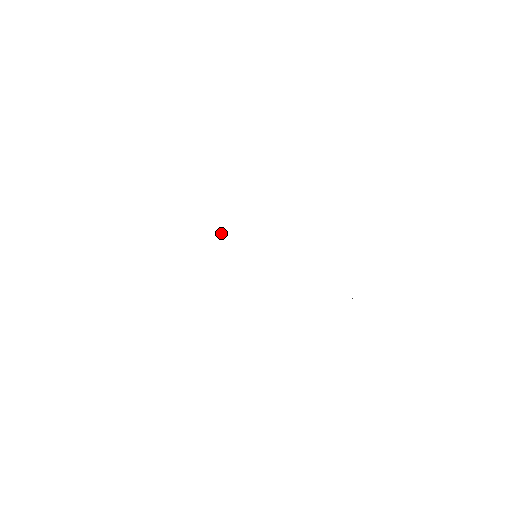
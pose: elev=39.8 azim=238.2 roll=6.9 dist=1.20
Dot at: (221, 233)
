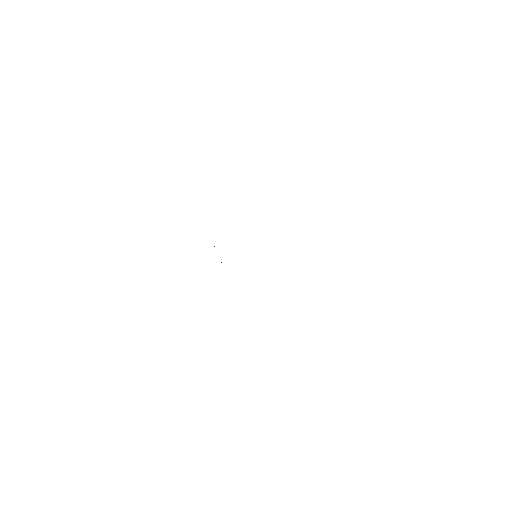
Dot at: occluded
